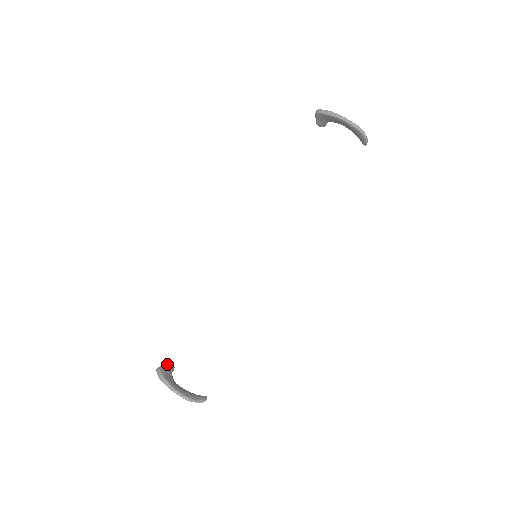
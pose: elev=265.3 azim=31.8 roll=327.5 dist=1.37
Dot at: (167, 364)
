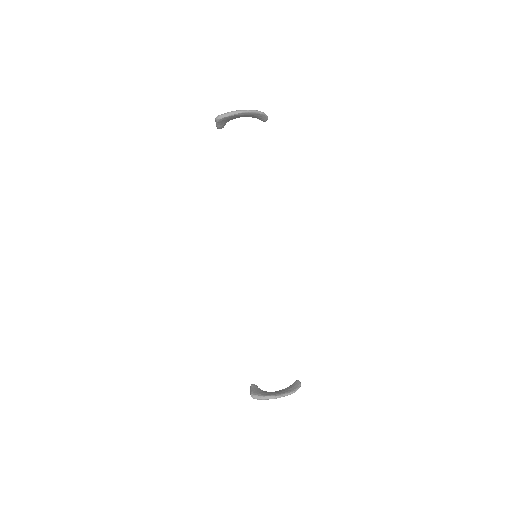
Dot at: (251, 388)
